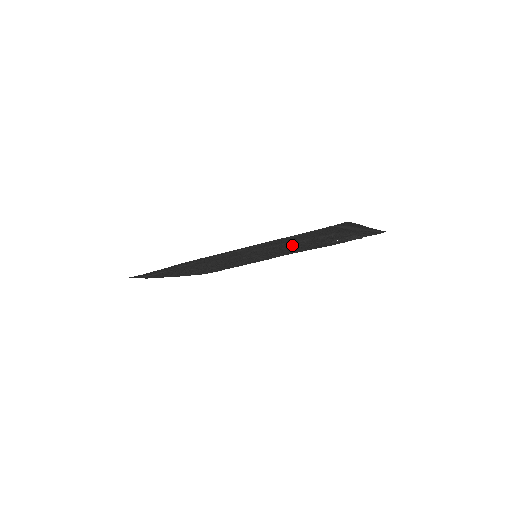
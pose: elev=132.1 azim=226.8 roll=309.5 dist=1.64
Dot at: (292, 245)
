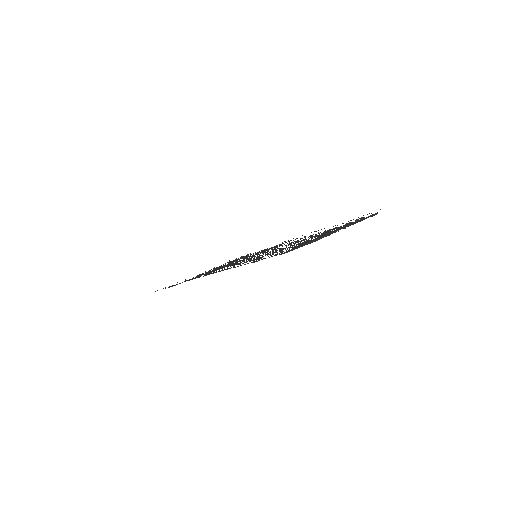
Dot at: occluded
